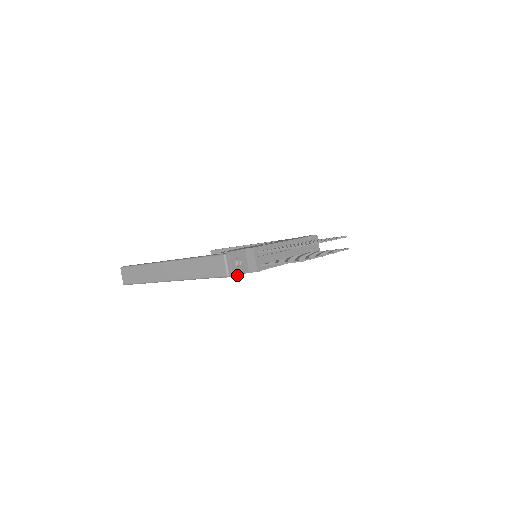
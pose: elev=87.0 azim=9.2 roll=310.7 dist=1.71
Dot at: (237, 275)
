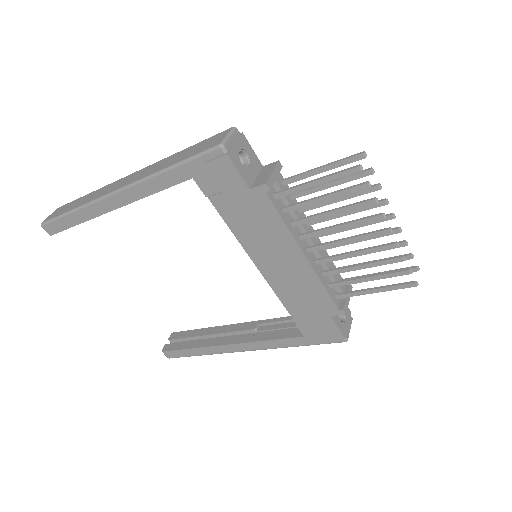
Dot at: (233, 163)
